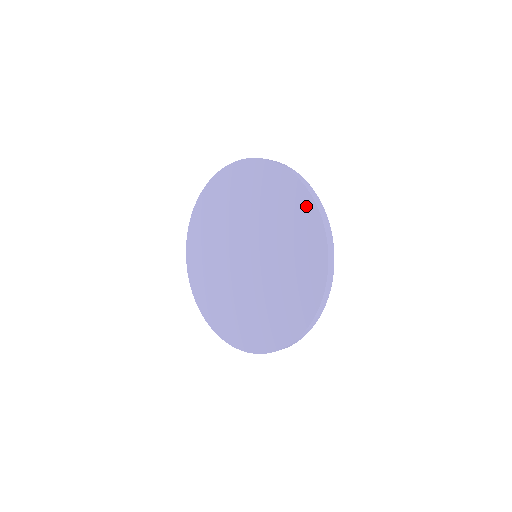
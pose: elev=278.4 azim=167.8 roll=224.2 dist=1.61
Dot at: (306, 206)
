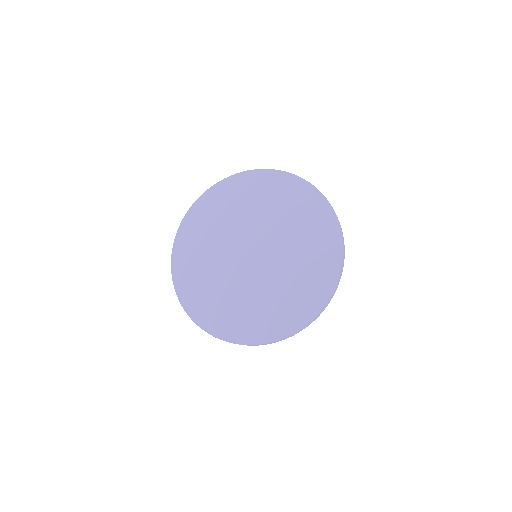
Dot at: (314, 198)
